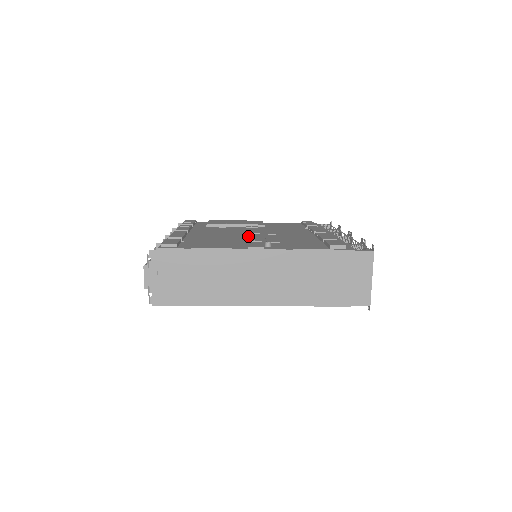
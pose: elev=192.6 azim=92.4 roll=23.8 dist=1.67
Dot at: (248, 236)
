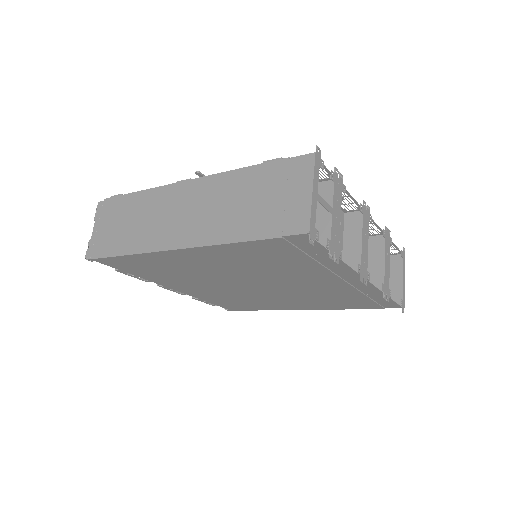
Dot at: occluded
